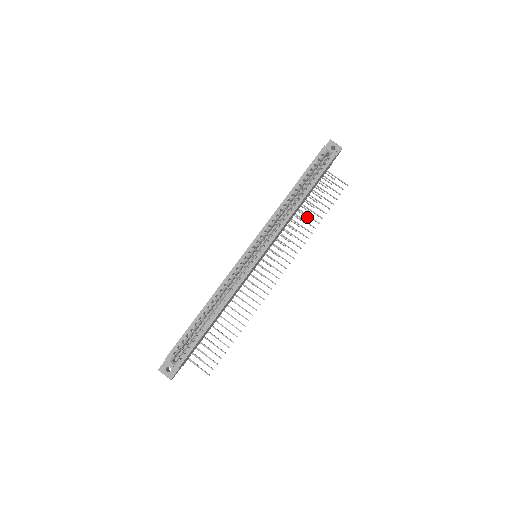
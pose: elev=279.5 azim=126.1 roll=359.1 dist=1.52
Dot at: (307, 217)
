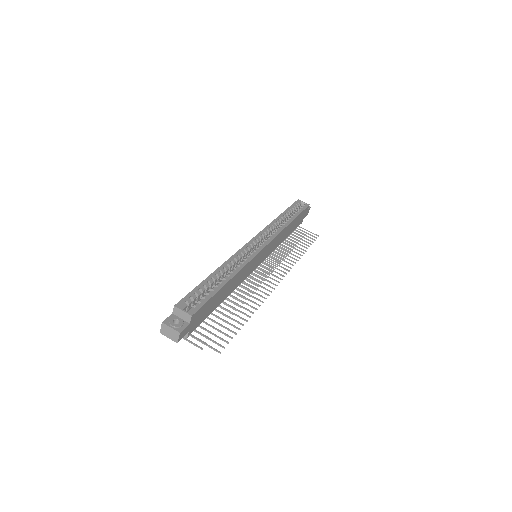
Dot at: occluded
